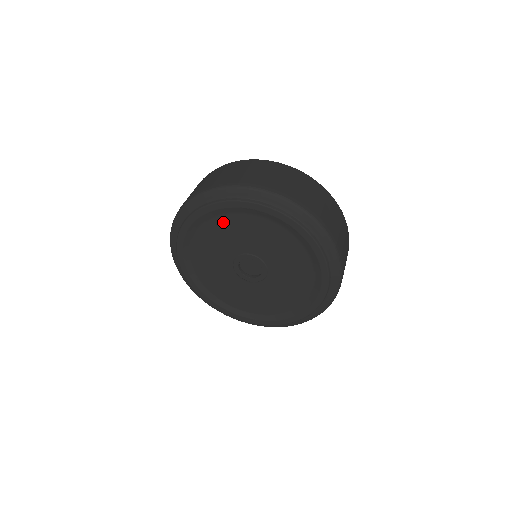
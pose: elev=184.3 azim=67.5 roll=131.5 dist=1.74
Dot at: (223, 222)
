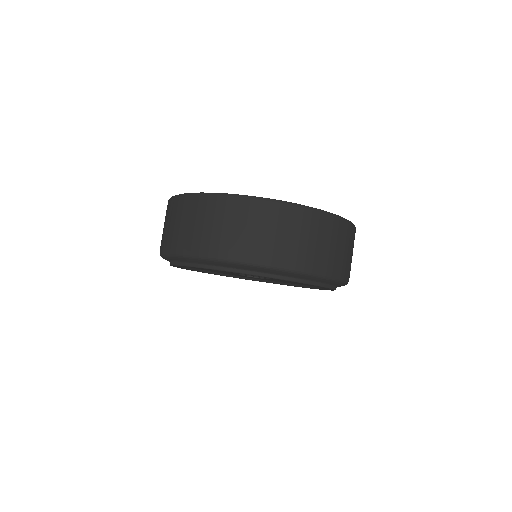
Dot at: occluded
